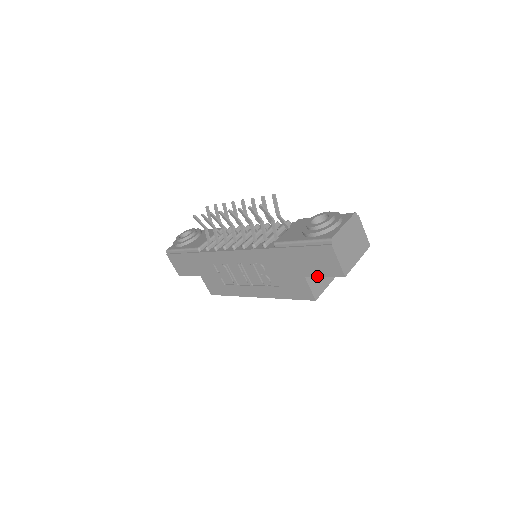
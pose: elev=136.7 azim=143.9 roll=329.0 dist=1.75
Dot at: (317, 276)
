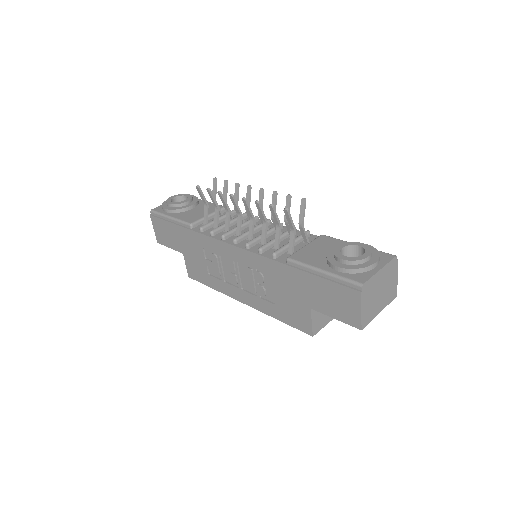
Dot at: (326, 314)
